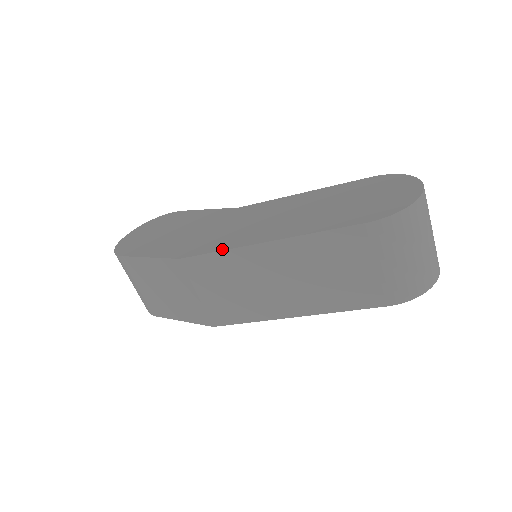
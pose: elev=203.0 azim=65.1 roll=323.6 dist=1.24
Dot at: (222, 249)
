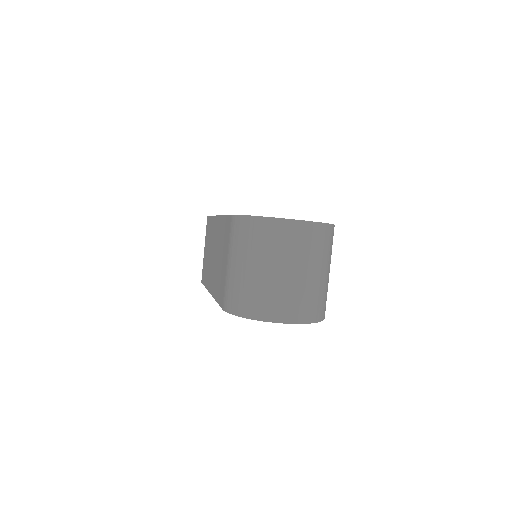
Dot at: occluded
